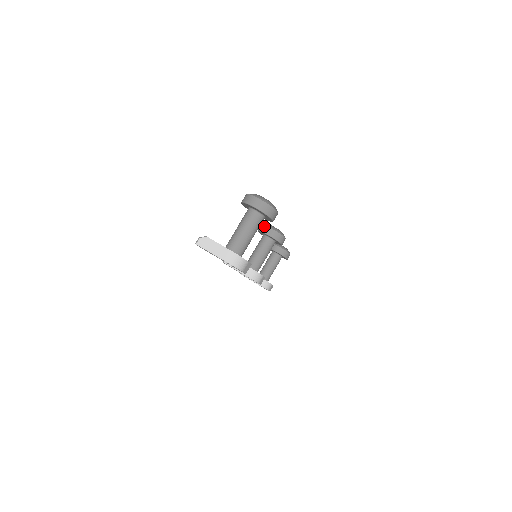
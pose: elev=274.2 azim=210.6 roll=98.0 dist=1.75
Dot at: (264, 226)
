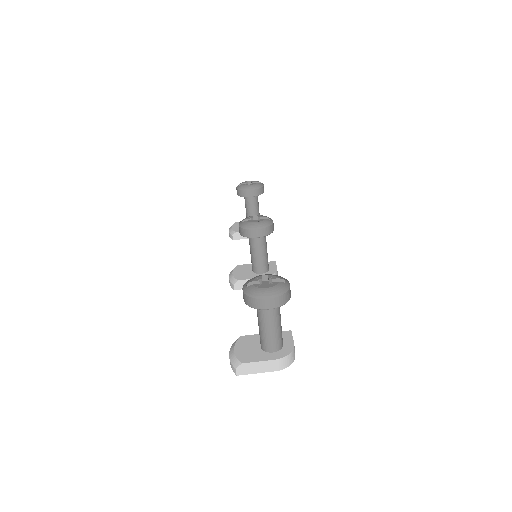
Dot at: (246, 231)
